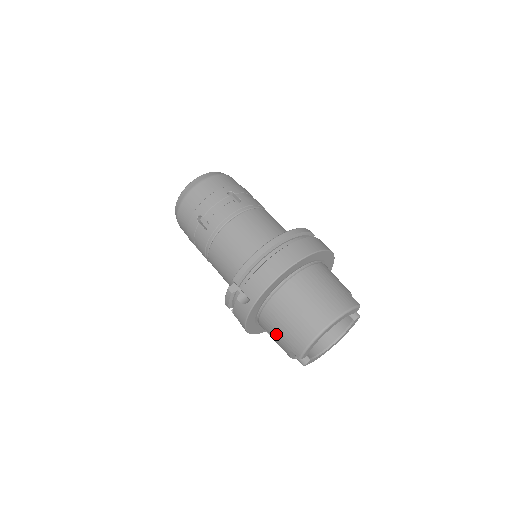
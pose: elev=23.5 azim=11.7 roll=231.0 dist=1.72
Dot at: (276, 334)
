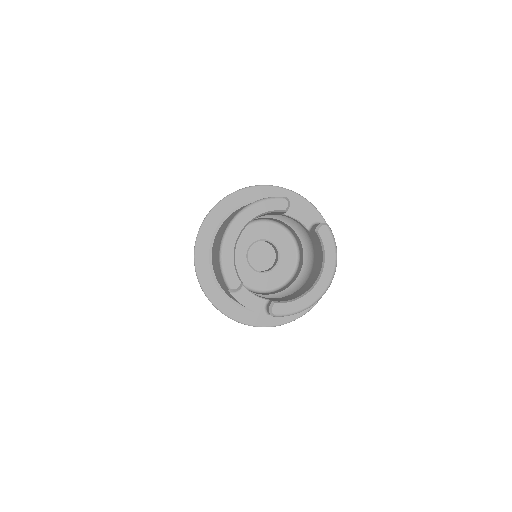
Dot at: (223, 286)
